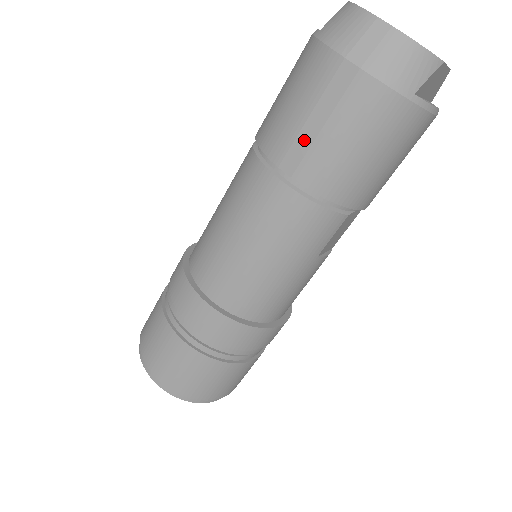
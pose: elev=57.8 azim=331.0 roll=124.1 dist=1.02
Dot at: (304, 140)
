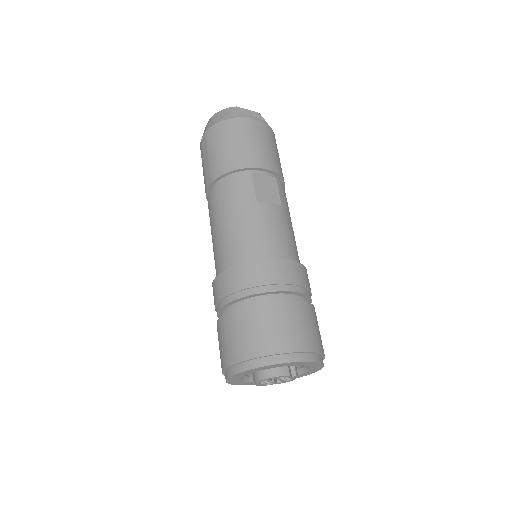
Dot at: (207, 169)
